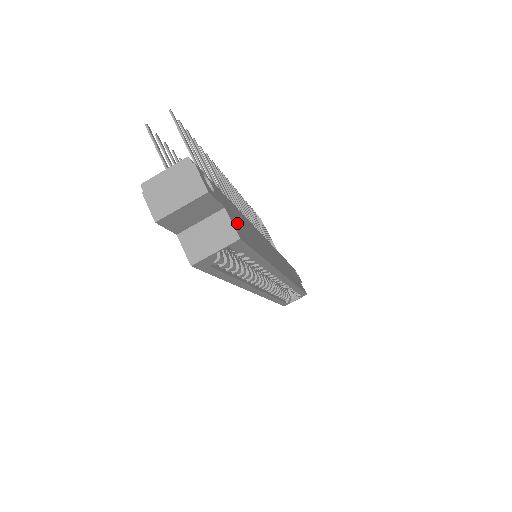
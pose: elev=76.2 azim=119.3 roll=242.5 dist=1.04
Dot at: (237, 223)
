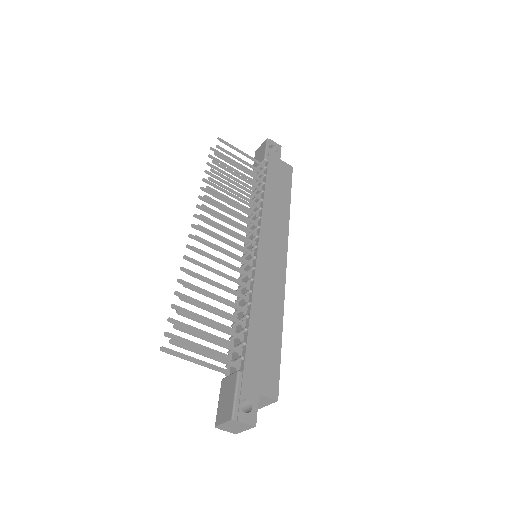
Dot at: (265, 376)
